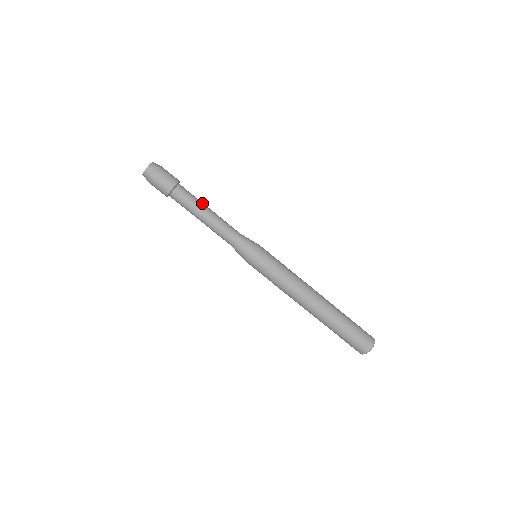
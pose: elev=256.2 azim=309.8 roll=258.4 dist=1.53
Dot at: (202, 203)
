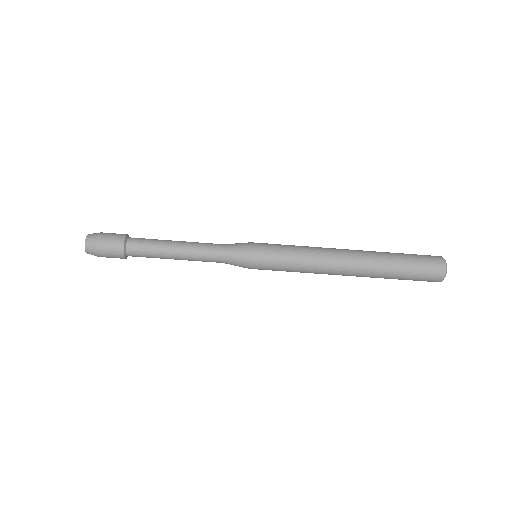
Dot at: (164, 241)
